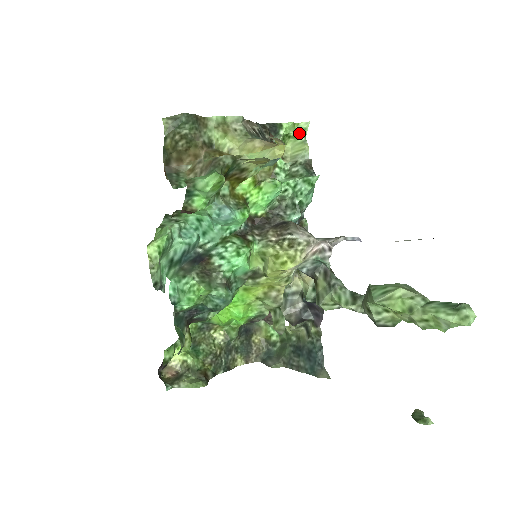
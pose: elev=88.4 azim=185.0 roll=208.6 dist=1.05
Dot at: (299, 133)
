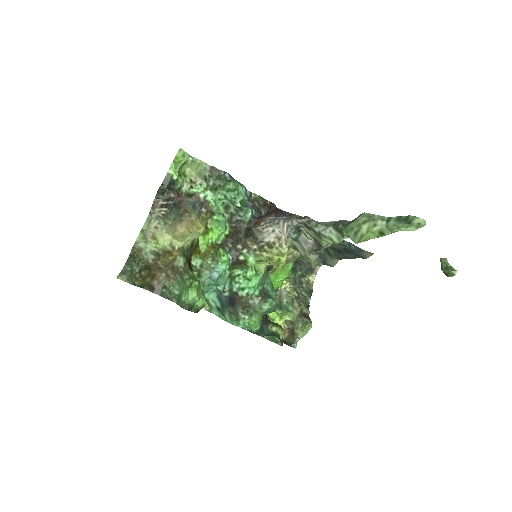
Dot at: (183, 160)
